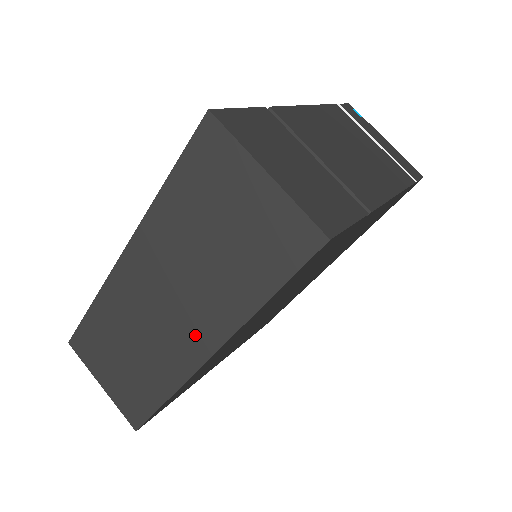
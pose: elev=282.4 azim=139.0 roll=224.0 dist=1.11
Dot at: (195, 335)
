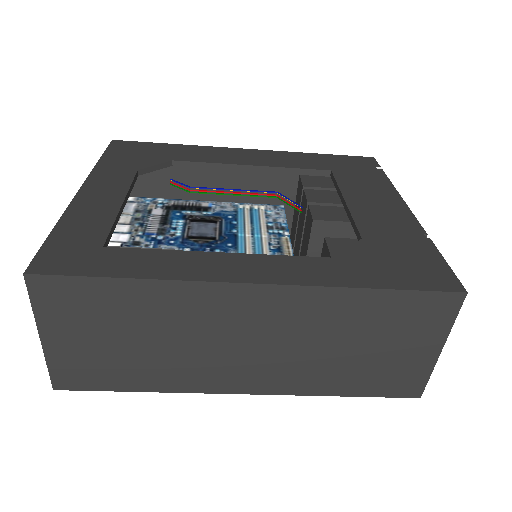
Dot at: (252, 377)
